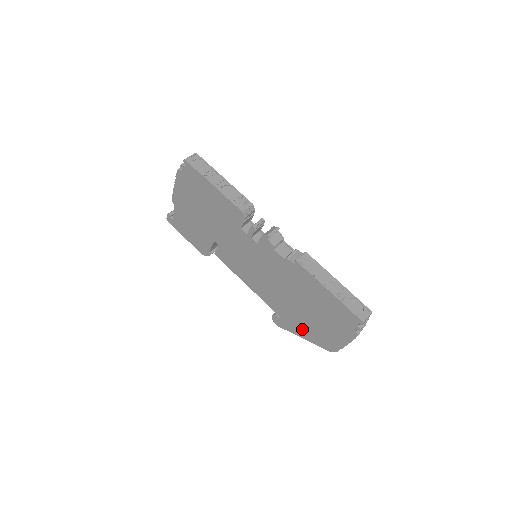
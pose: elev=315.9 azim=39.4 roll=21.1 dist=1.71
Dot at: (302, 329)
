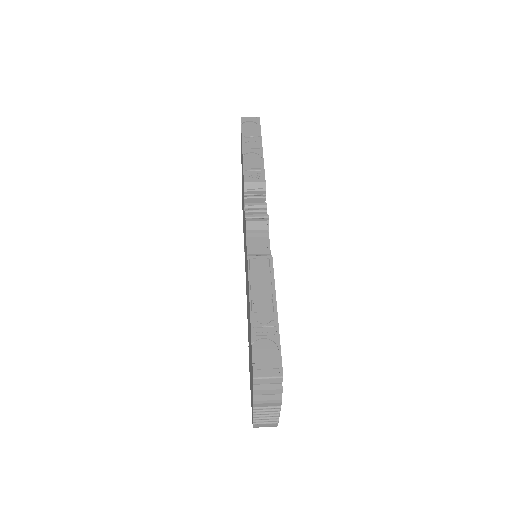
Dot at: occluded
